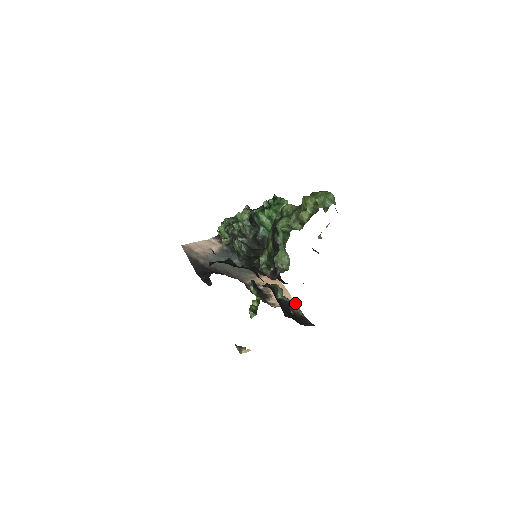
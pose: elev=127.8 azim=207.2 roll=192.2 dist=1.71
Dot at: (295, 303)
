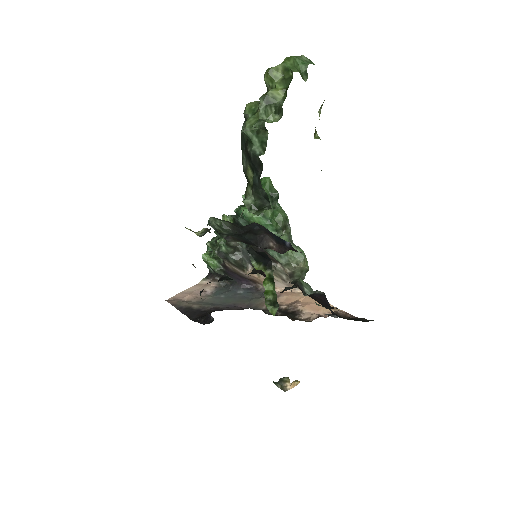
Dot at: occluded
